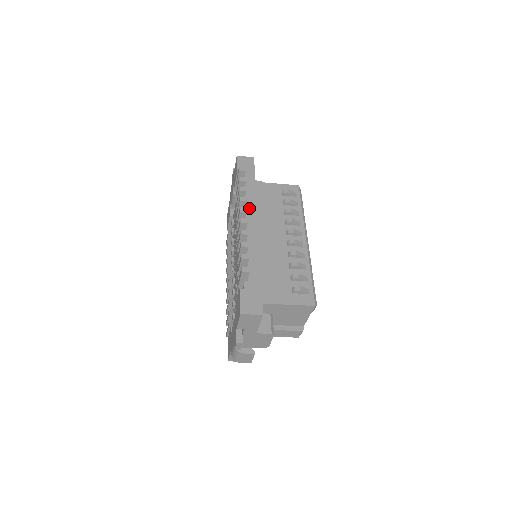
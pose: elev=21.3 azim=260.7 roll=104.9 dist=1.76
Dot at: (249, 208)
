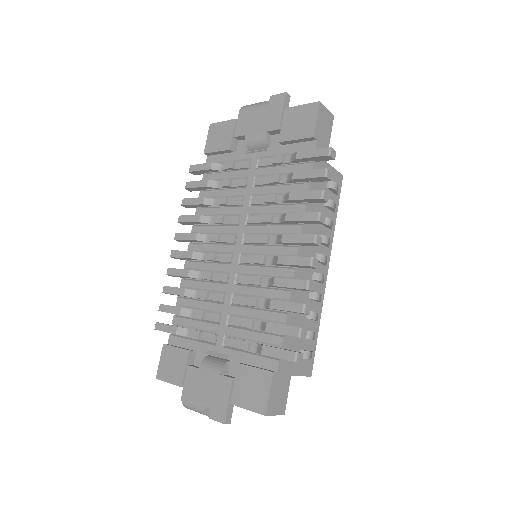
Dot at: occluded
